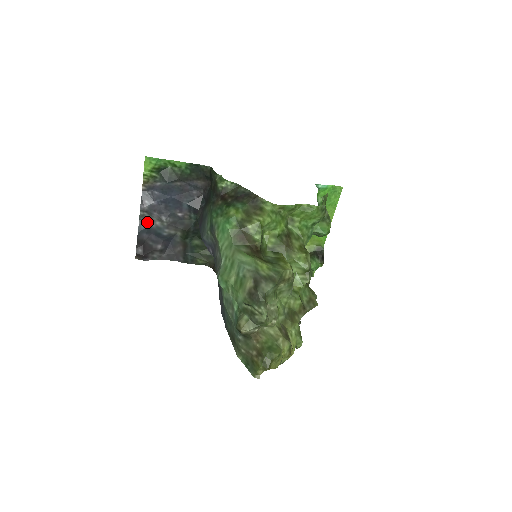
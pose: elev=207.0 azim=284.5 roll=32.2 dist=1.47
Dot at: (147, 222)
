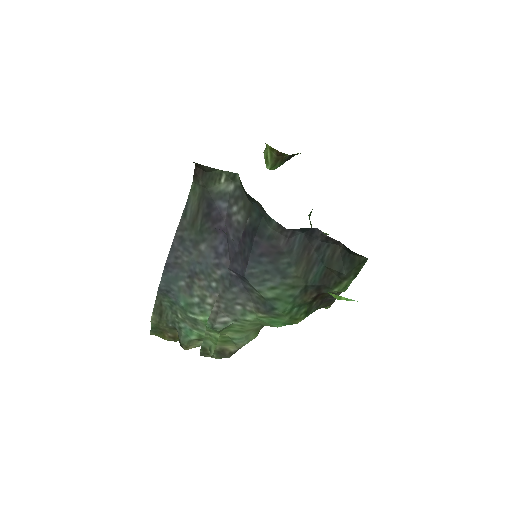
Dot at: occluded
